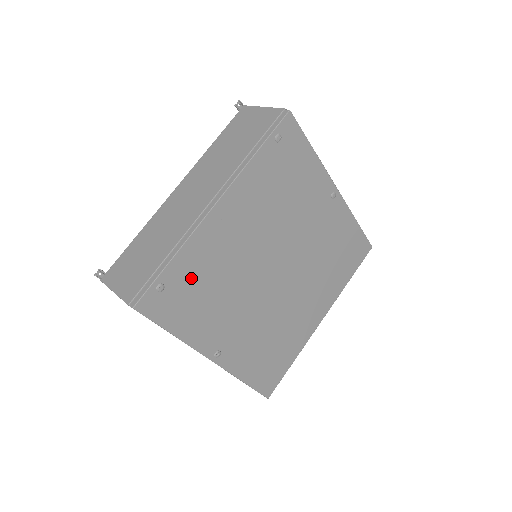
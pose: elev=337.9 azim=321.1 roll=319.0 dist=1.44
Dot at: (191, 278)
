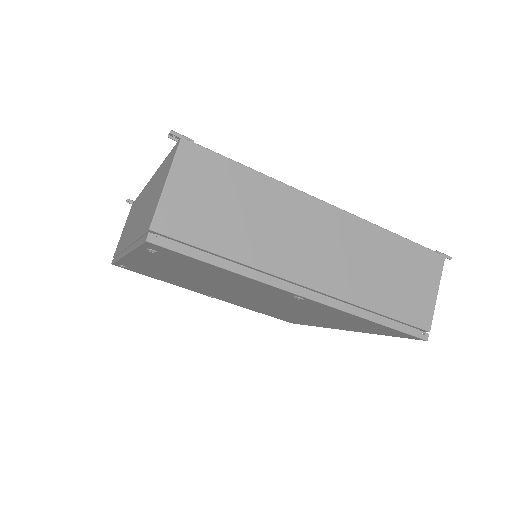
Dot at: (145, 270)
